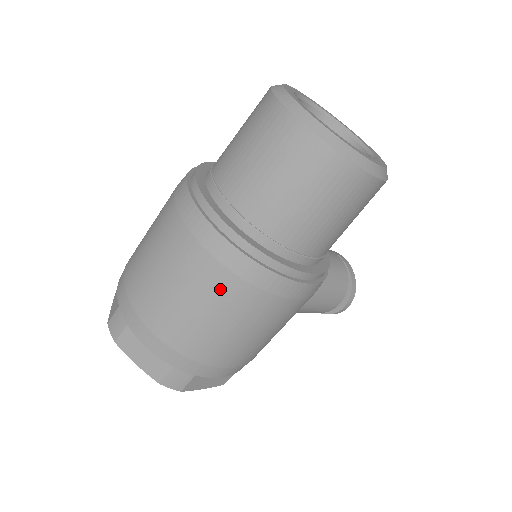
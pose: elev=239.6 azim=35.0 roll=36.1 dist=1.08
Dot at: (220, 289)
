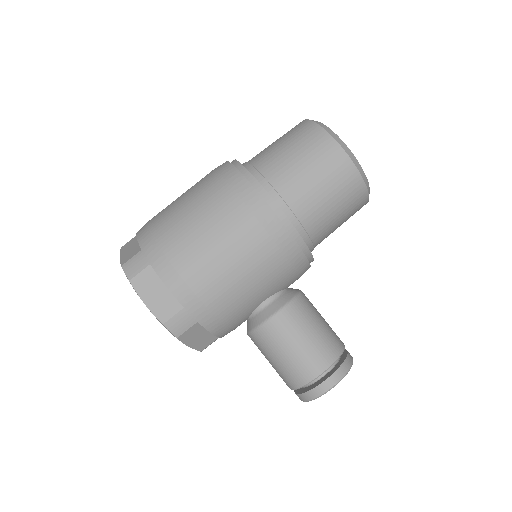
Dot at: (207, 187)
